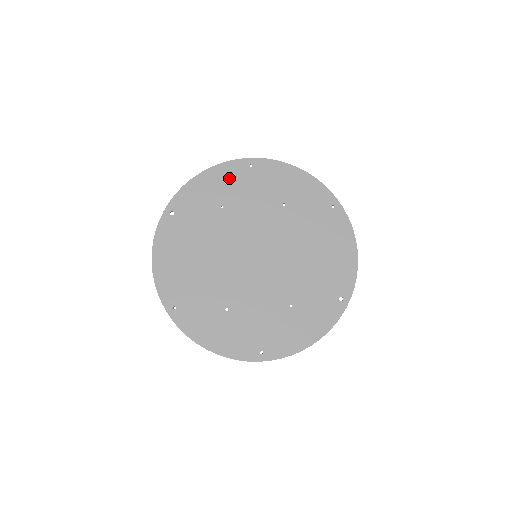
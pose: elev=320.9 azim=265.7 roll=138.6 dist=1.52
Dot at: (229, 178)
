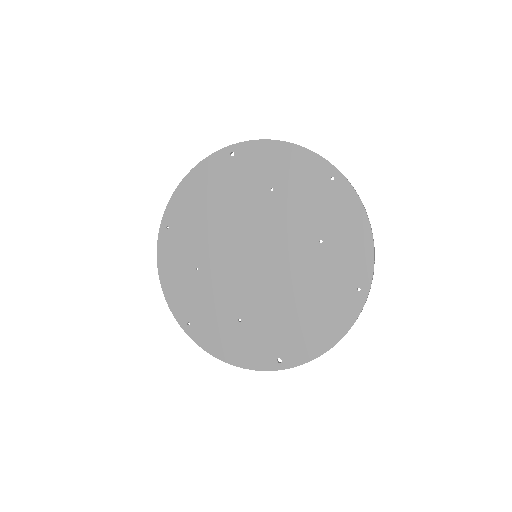
Dot at: (303, 170)
